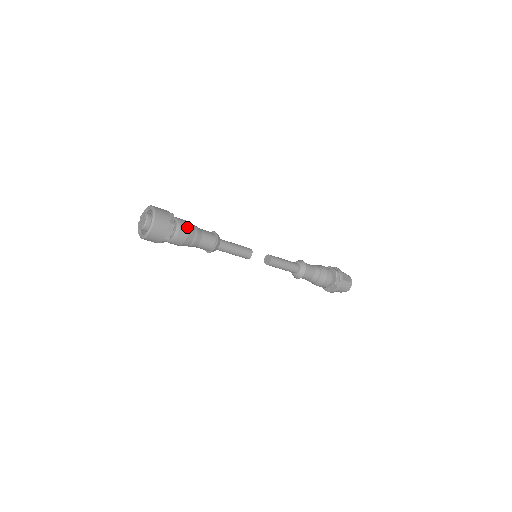
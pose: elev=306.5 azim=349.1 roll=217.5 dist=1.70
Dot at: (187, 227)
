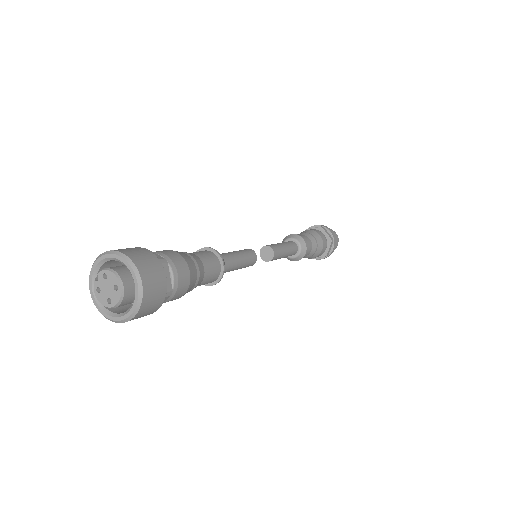
Dot at: (188, 279)
